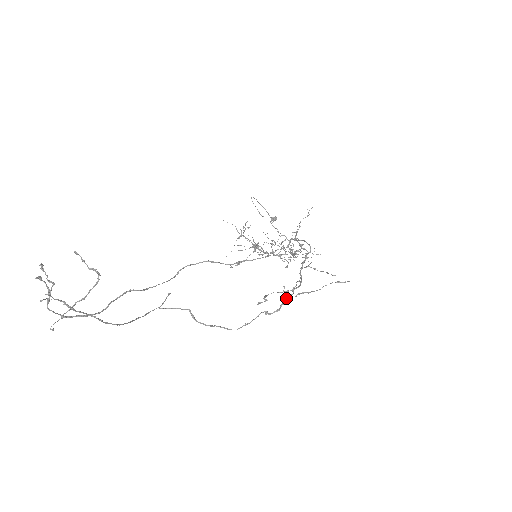
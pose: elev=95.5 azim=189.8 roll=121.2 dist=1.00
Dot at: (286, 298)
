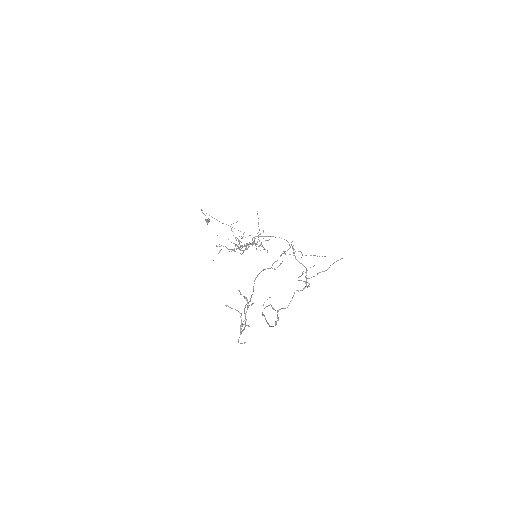
Dot at: (307, 278)
